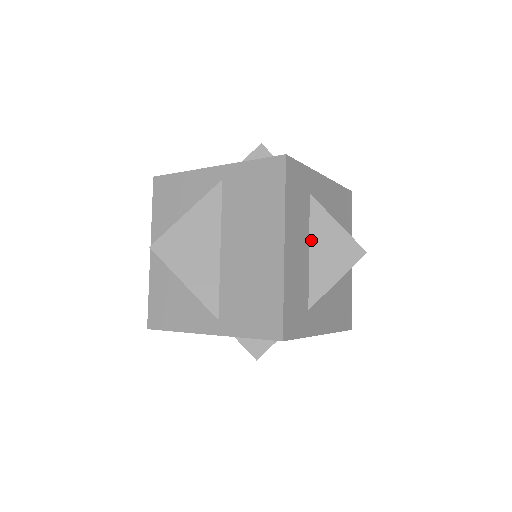
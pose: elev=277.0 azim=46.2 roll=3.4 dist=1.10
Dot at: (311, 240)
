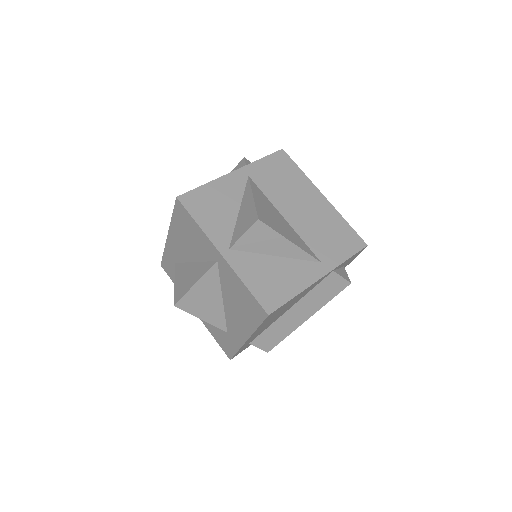
Dot at: occluded
